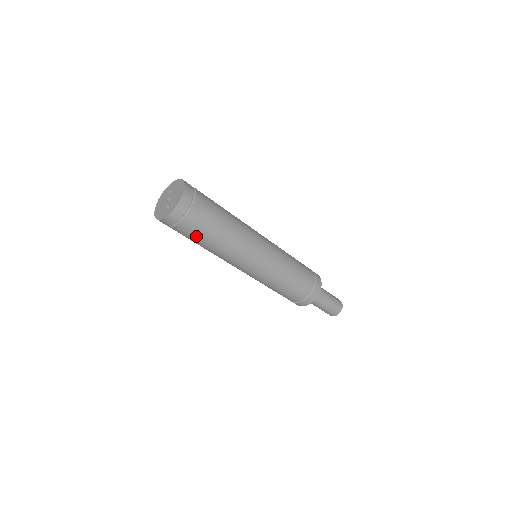
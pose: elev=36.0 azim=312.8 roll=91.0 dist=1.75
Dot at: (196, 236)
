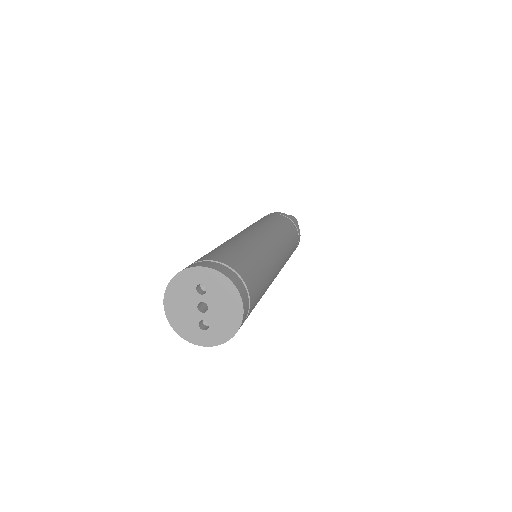
Dot at: occluded
